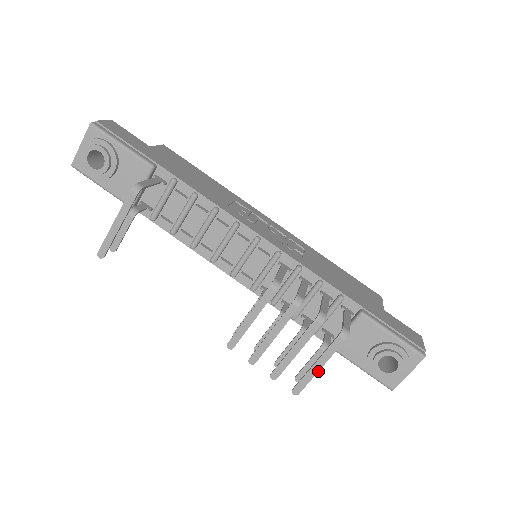
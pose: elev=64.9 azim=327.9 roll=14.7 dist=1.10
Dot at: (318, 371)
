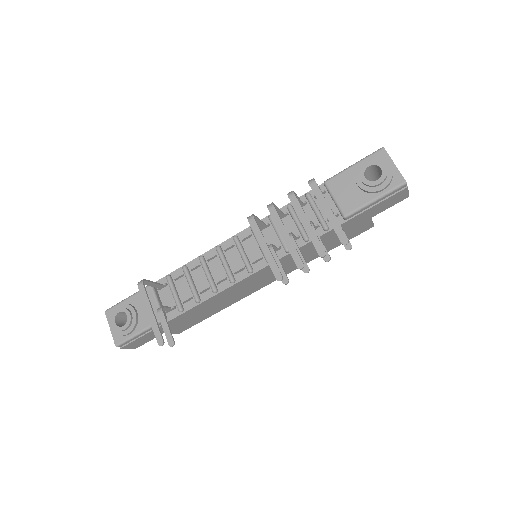
Dot at: (333, 213)
